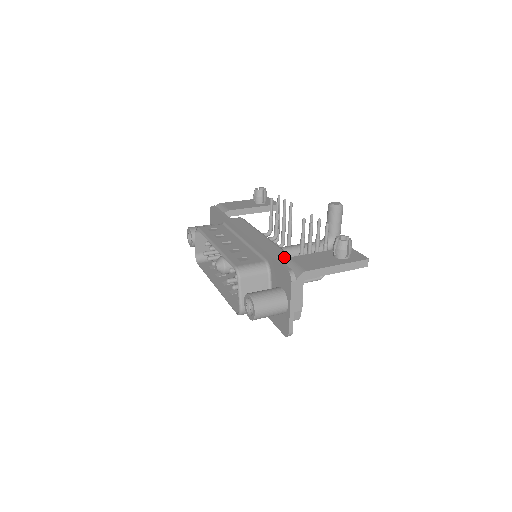
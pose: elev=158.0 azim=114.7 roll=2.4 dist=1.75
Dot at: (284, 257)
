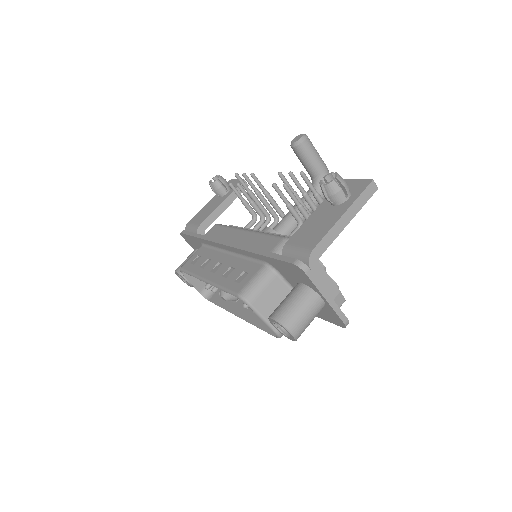
Dot at: (281, 245)
